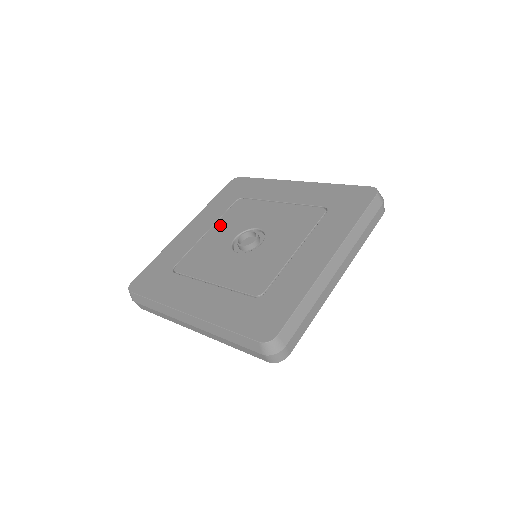
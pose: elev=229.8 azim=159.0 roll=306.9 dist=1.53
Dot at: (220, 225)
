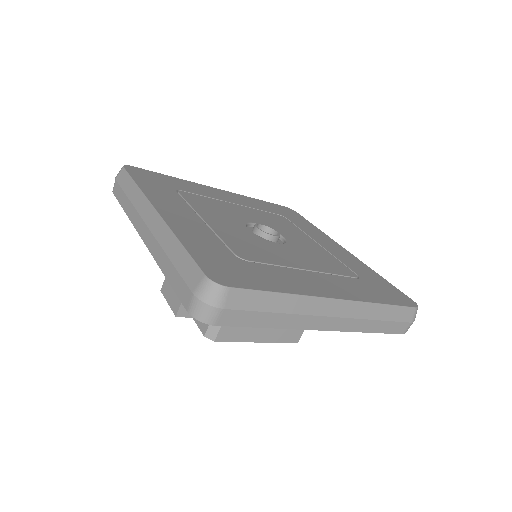
Dot at: (250, 210)
